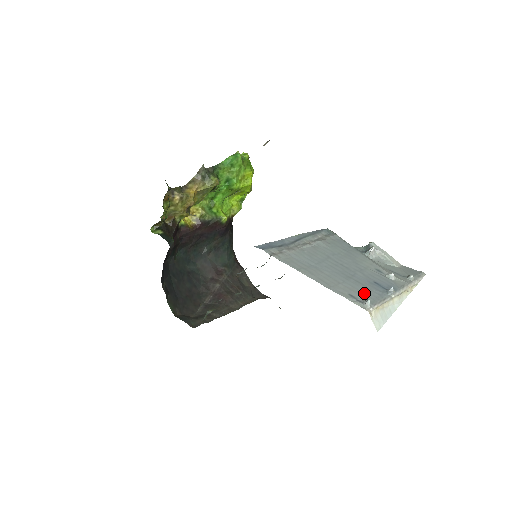
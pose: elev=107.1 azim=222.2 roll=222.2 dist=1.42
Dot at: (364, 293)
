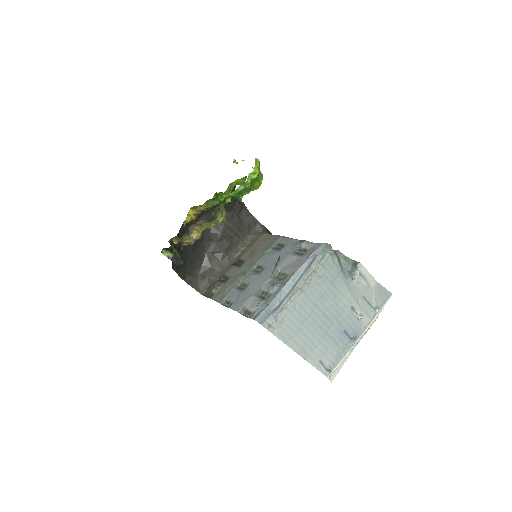
Dot at: (331, 354)
